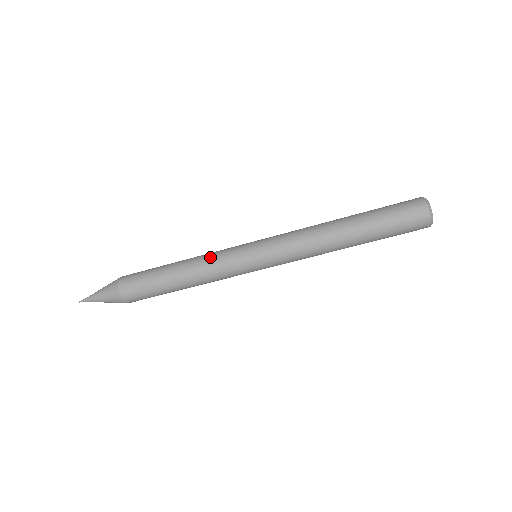
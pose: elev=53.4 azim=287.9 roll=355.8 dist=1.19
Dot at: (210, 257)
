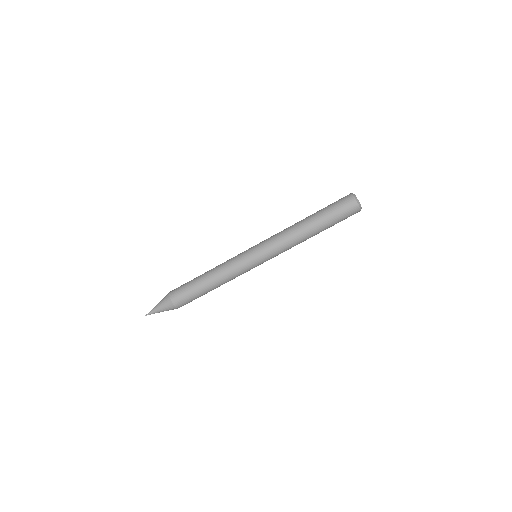
Dot at: (226, 263)
